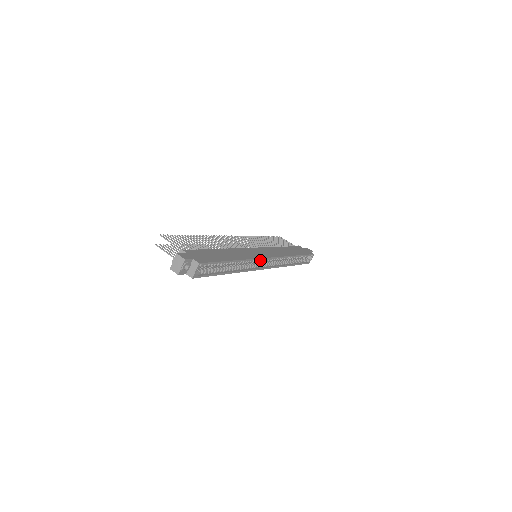
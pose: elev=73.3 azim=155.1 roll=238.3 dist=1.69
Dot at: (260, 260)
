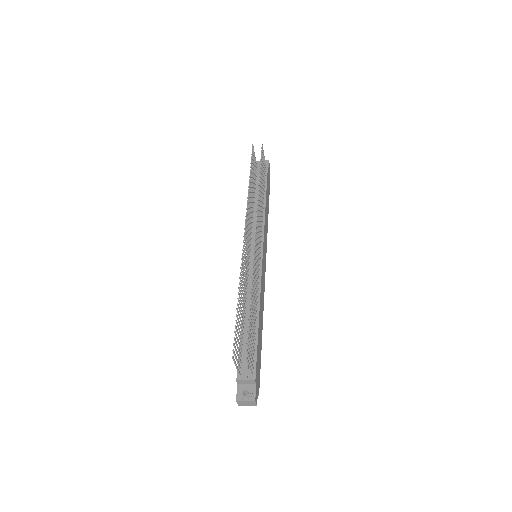
Dot at: occluded
